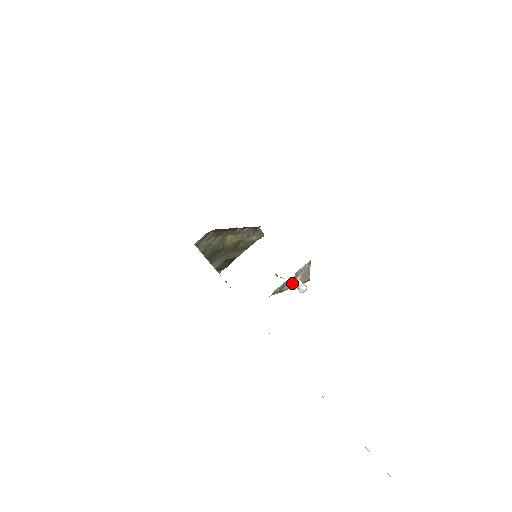
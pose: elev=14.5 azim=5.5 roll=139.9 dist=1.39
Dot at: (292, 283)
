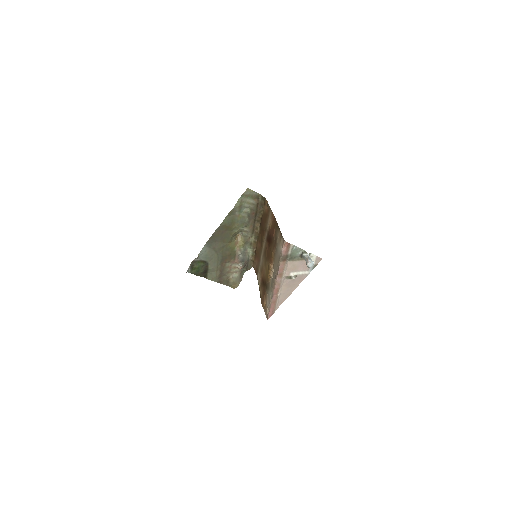
Dot at: (286, 274)
